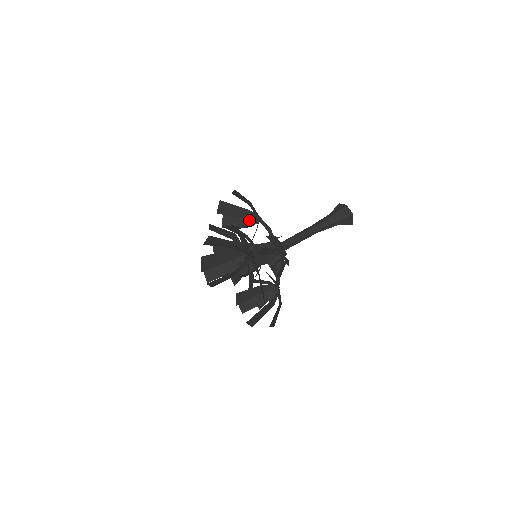
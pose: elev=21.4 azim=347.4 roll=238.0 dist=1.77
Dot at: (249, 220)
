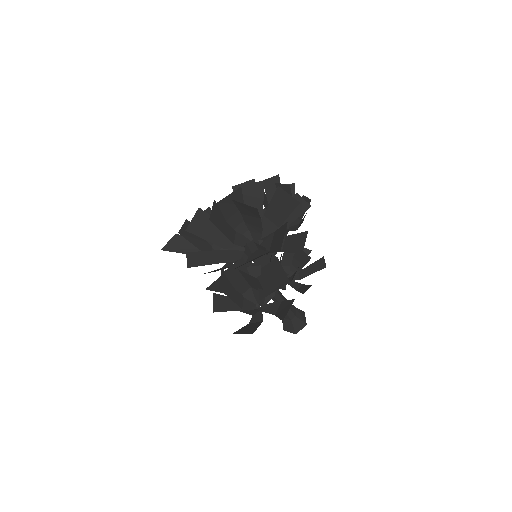
Dot at: occluded
